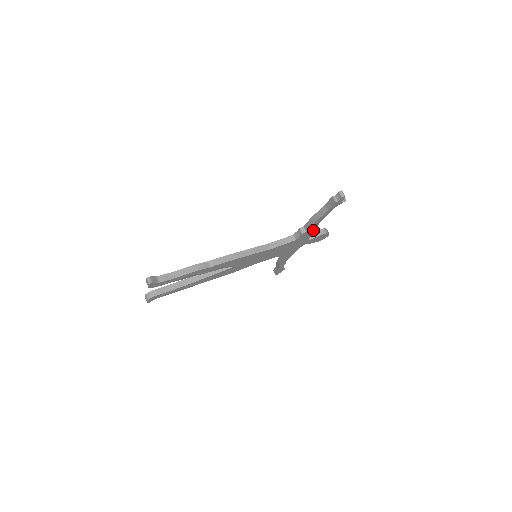
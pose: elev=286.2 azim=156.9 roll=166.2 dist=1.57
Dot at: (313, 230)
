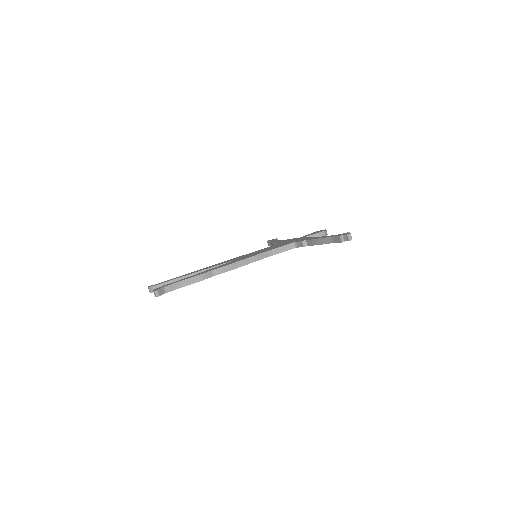
Dot at: occluded
